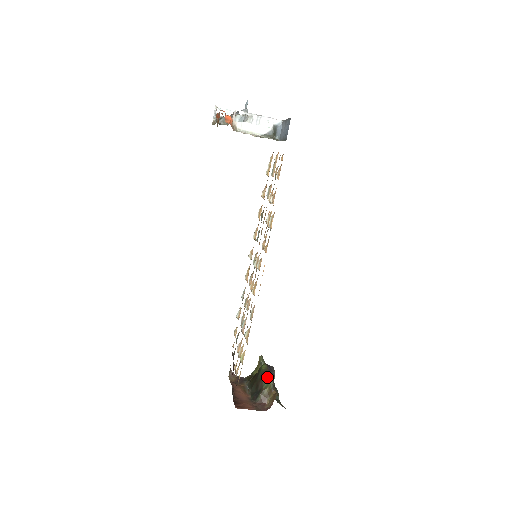
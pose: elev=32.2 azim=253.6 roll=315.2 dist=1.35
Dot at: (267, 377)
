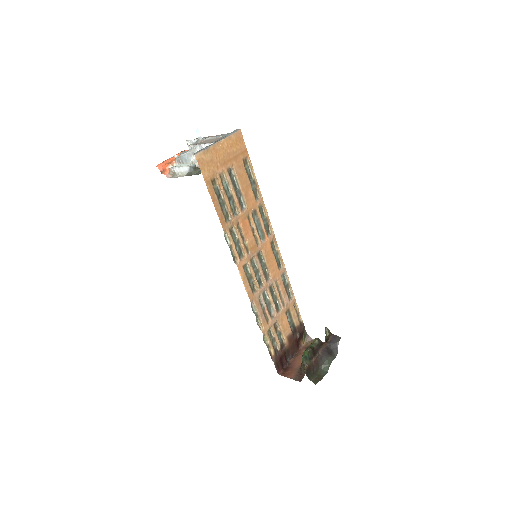
Dot at: (303, 353)
